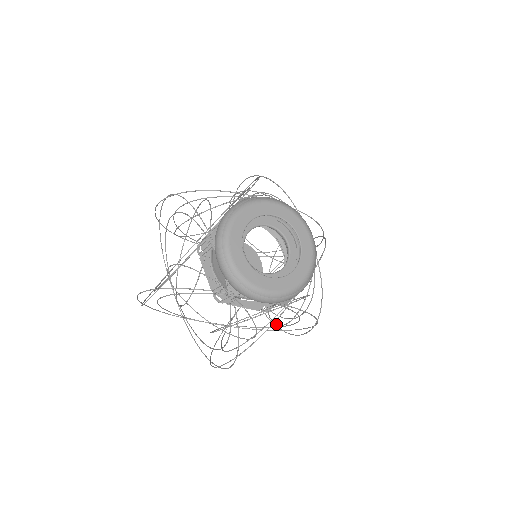
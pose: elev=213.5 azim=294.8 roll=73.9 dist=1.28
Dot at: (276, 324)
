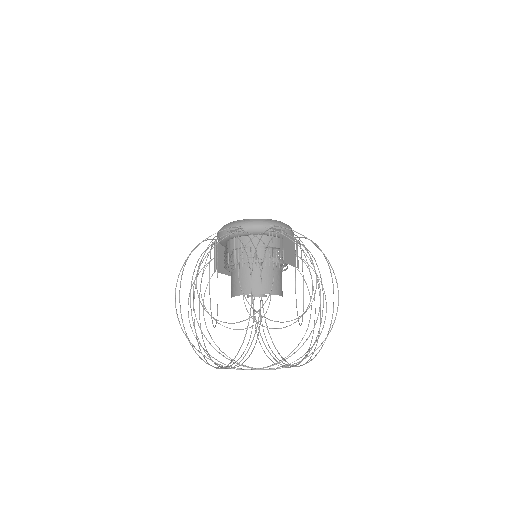
Dot at: (303, 288)
